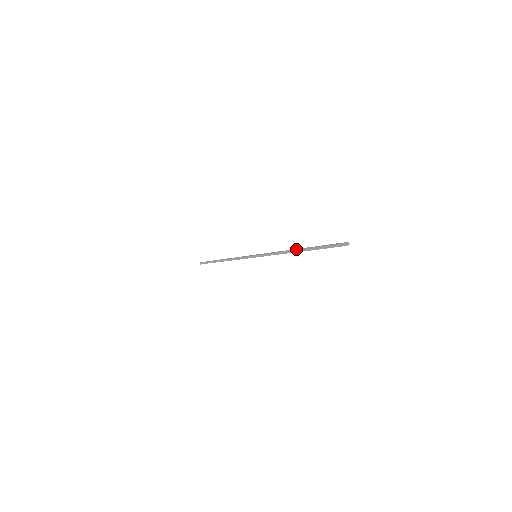
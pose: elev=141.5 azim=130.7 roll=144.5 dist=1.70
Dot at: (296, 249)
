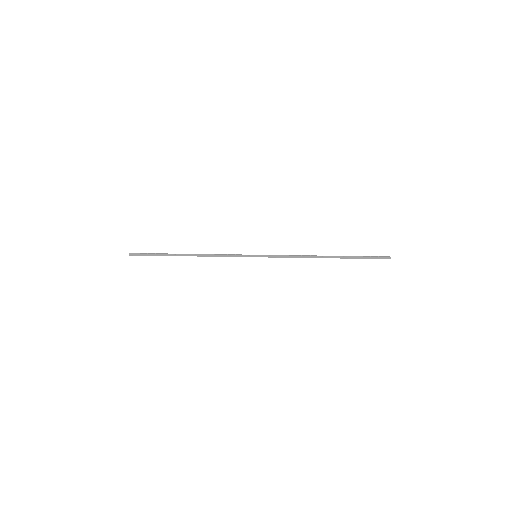
Dot at: occluded
